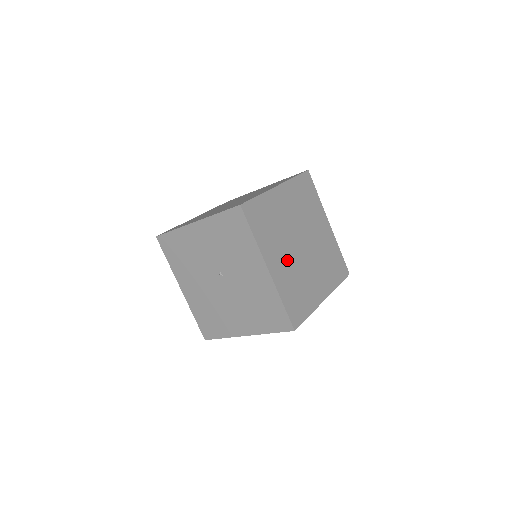
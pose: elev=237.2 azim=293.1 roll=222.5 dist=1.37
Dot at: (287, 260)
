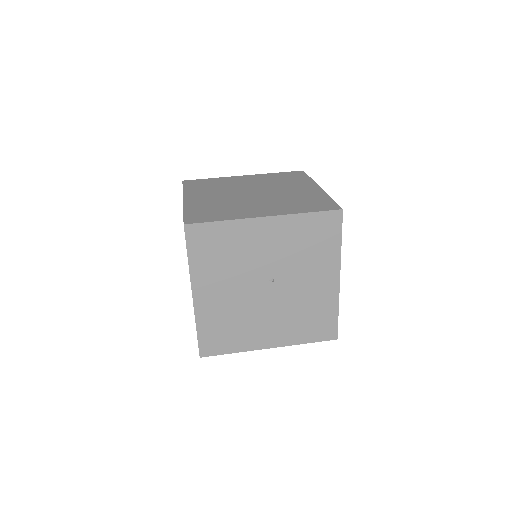
Dot at: occluded
